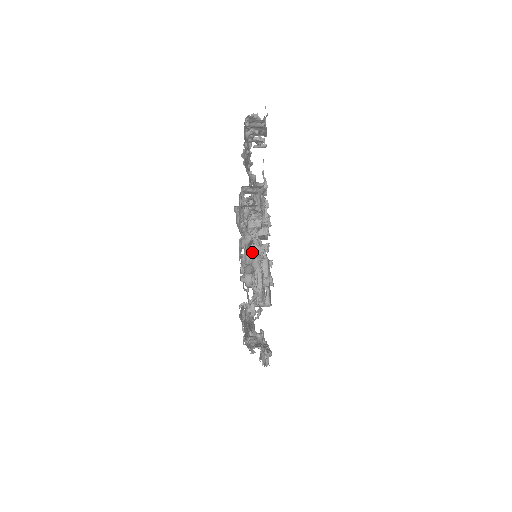
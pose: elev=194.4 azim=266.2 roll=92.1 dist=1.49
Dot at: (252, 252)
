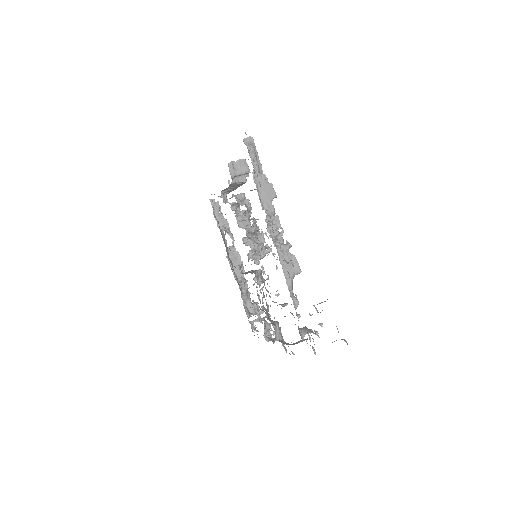
Dot at: occluded
